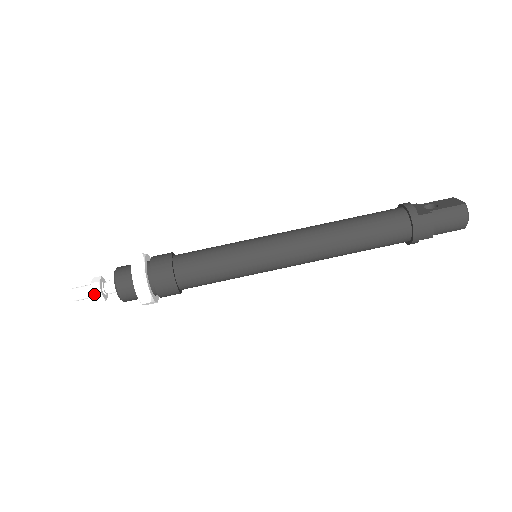
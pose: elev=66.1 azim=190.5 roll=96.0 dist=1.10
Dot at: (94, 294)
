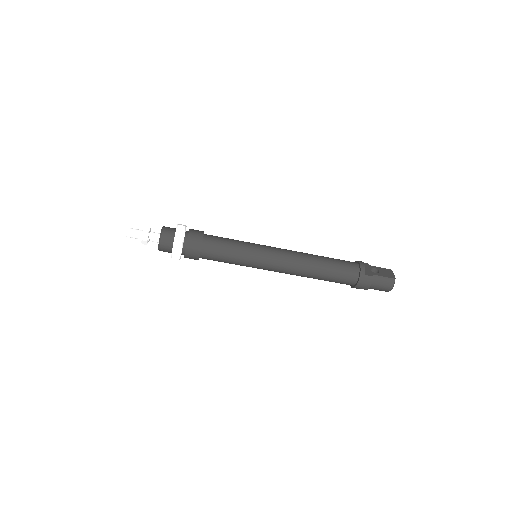
Dot at: (143, 239)
